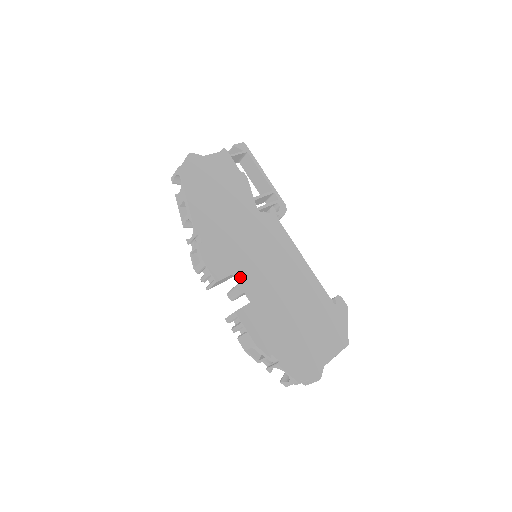
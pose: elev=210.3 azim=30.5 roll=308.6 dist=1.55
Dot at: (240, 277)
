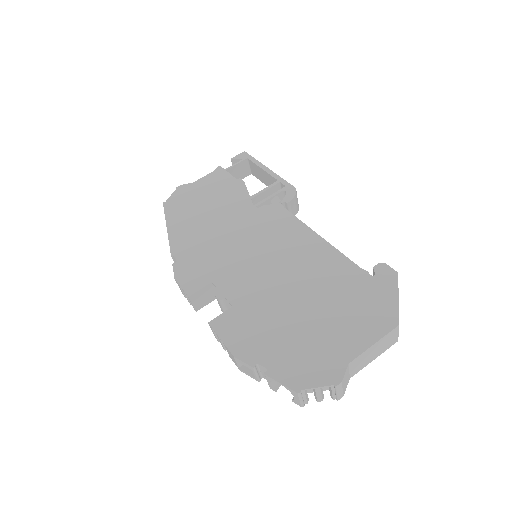
Dot at: (221, 283)
